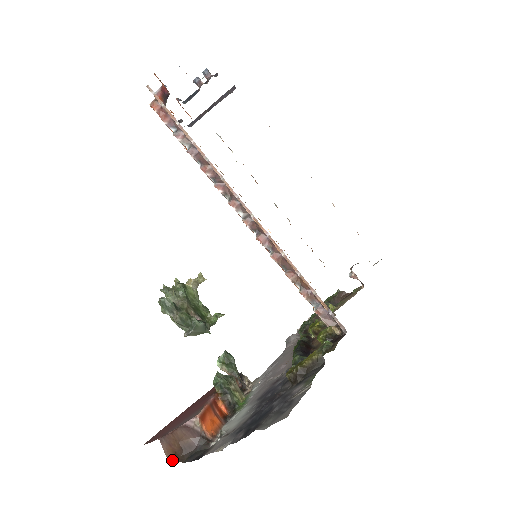
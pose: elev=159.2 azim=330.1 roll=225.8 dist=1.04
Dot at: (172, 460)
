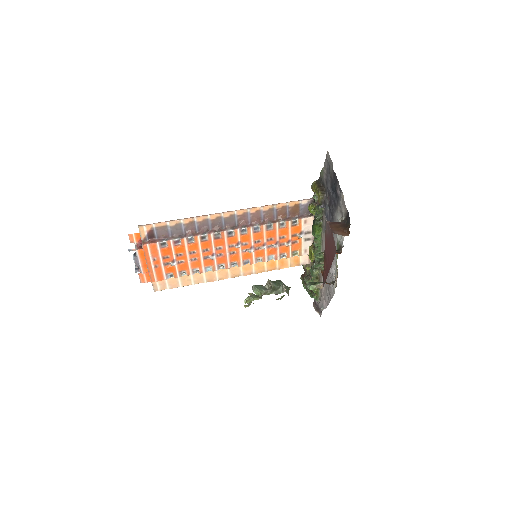
Dot at: occluded
